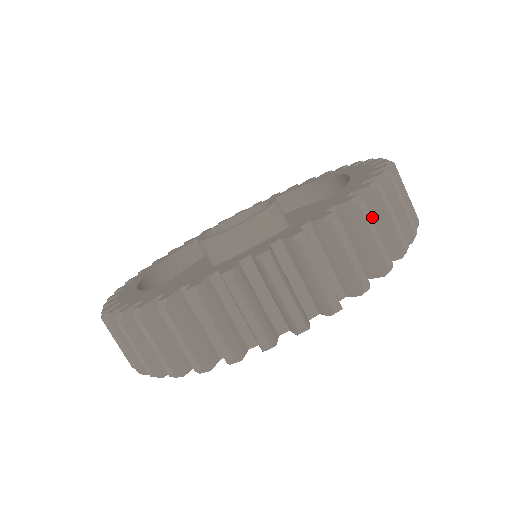
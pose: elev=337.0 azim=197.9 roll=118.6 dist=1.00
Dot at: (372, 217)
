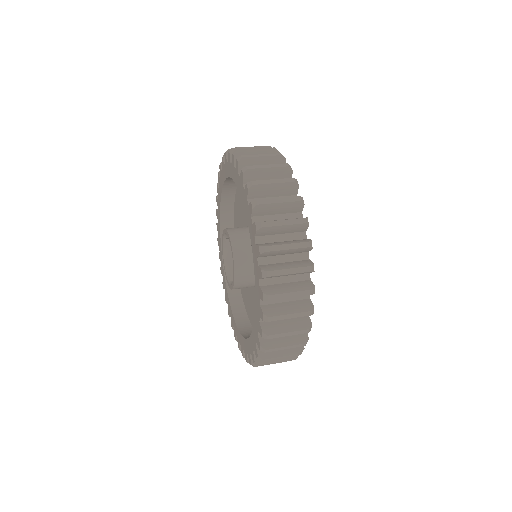
Dot at: (275, 232)
